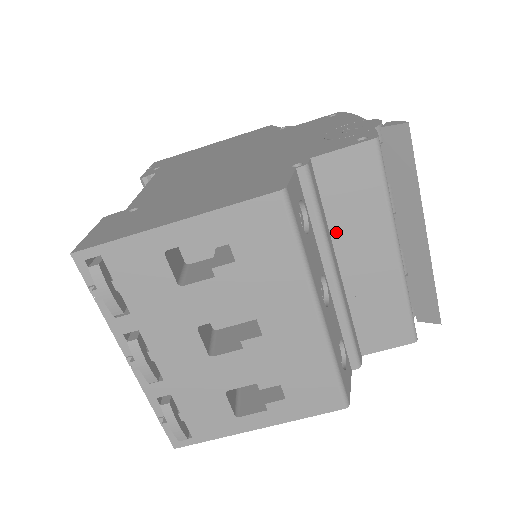
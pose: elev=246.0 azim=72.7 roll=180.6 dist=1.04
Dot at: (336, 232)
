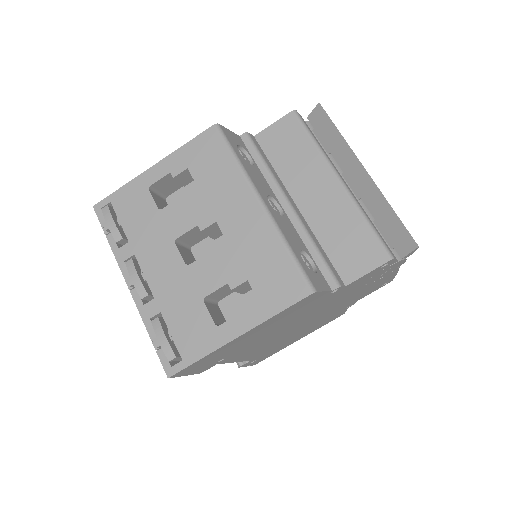
Dot at: (286, 180)
